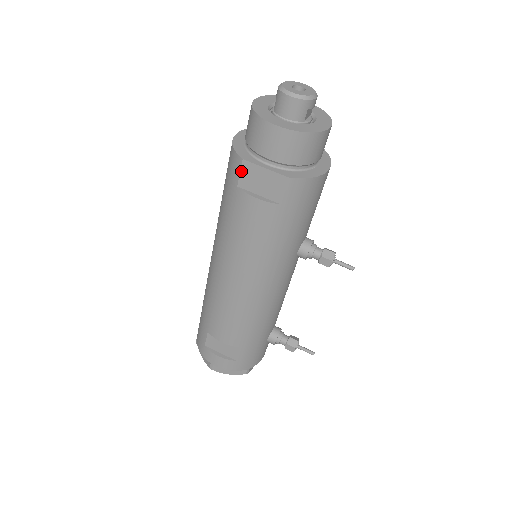
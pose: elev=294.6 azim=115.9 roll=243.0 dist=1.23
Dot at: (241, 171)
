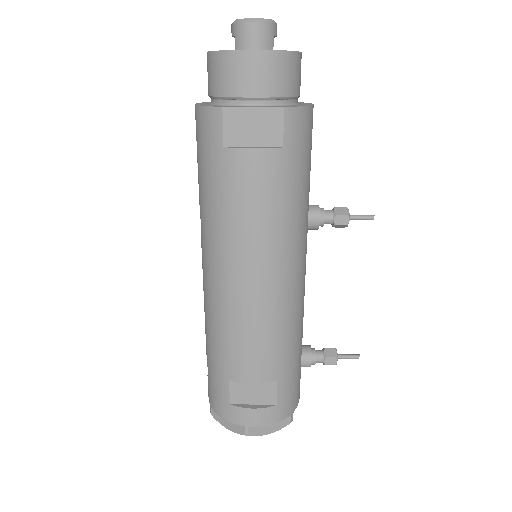
Dot at: (224, 124)
